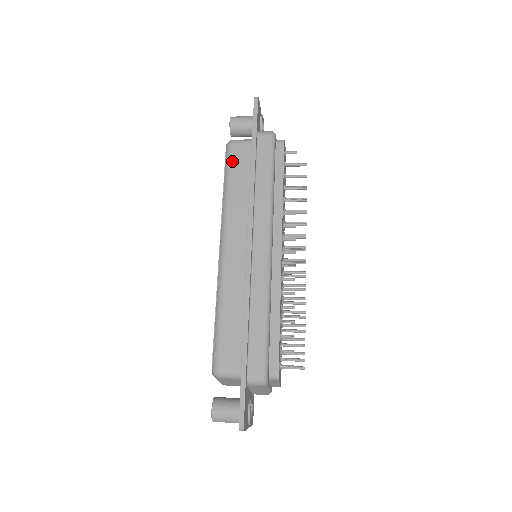
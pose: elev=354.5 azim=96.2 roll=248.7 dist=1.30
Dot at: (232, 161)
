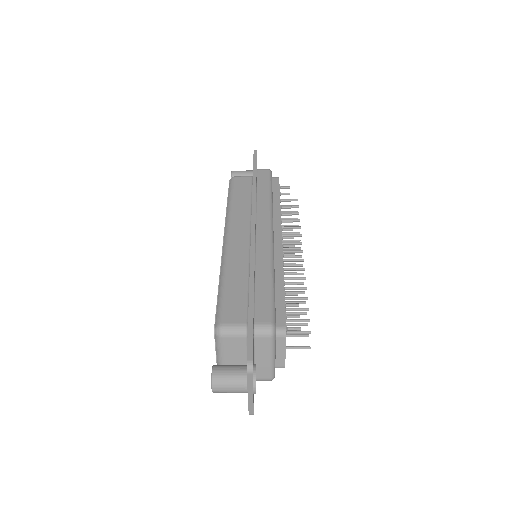
Dot at: (235, 186)
